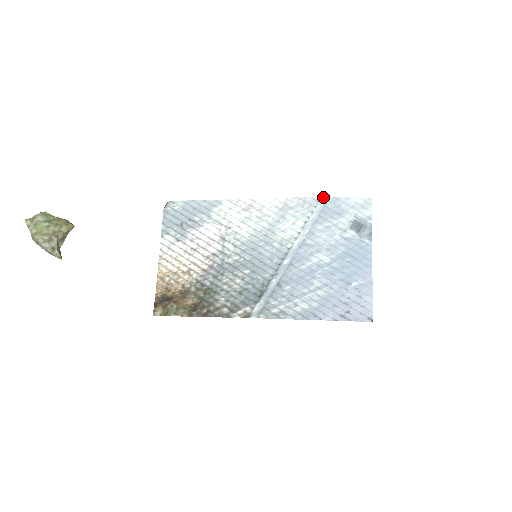
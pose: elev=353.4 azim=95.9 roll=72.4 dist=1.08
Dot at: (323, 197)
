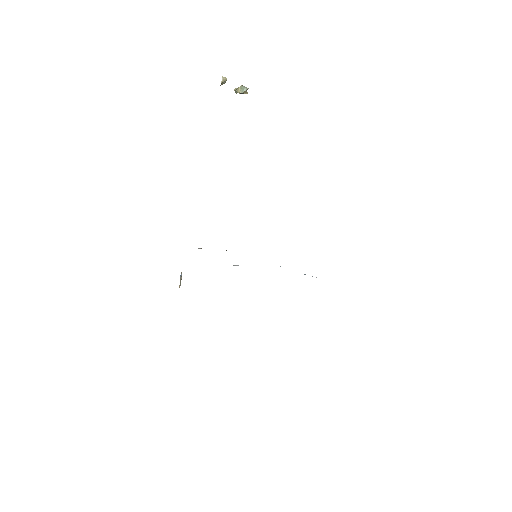
Dot at: occluded
